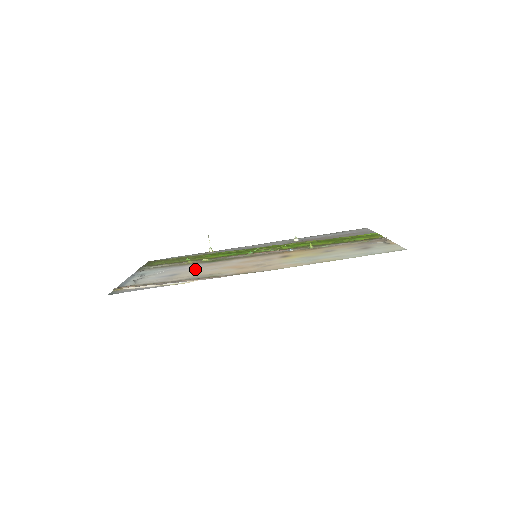
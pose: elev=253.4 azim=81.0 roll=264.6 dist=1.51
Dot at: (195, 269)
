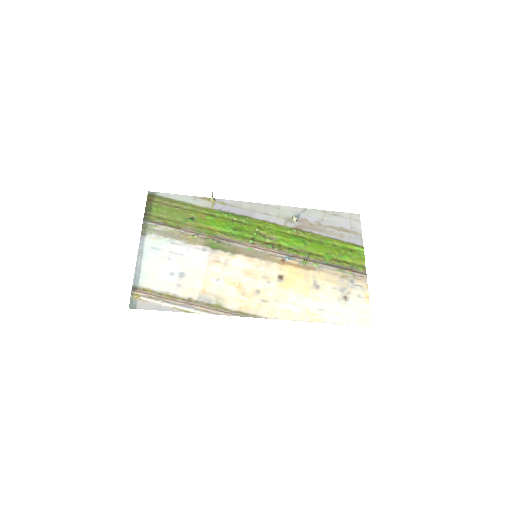
Dot at: (202, 269)
